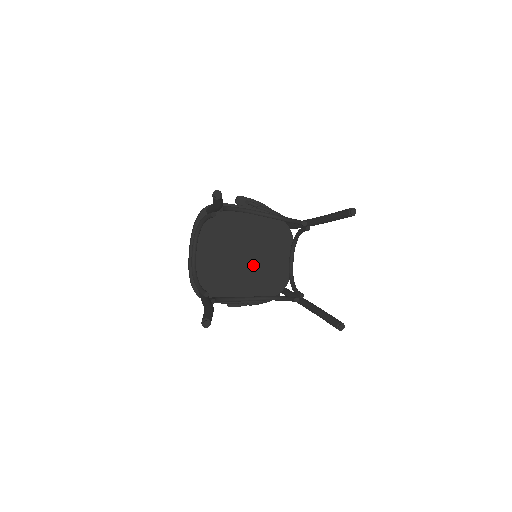
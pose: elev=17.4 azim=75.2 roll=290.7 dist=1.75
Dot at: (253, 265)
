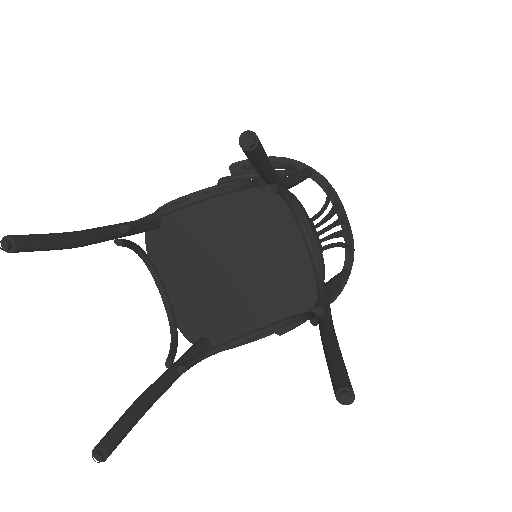
Dot at: (253, 274)
